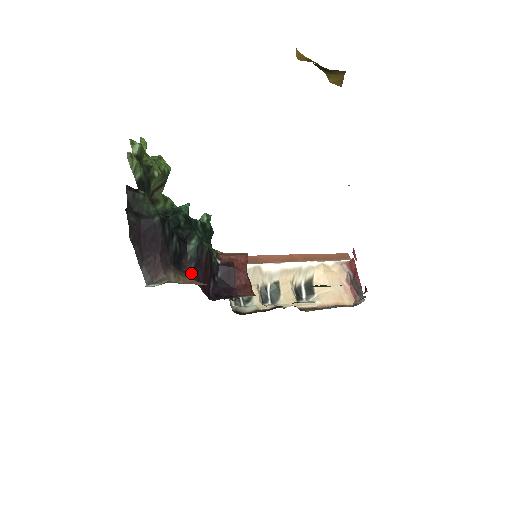
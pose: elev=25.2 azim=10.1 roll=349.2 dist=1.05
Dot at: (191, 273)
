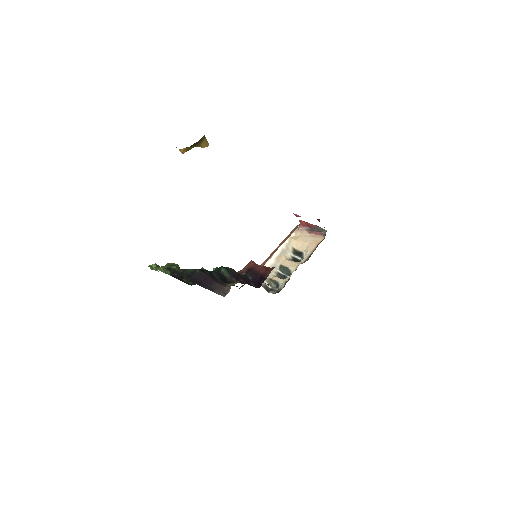
Dot at: occluded
